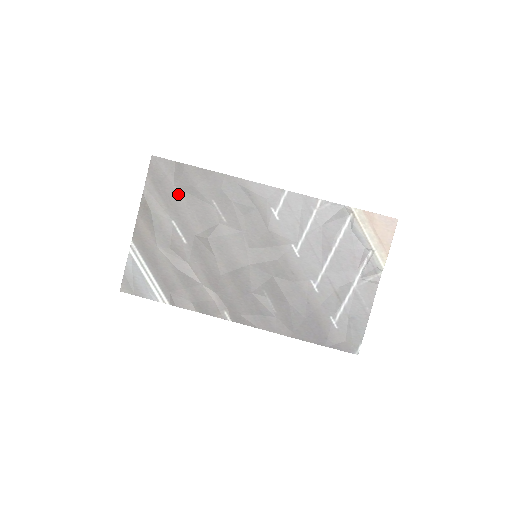
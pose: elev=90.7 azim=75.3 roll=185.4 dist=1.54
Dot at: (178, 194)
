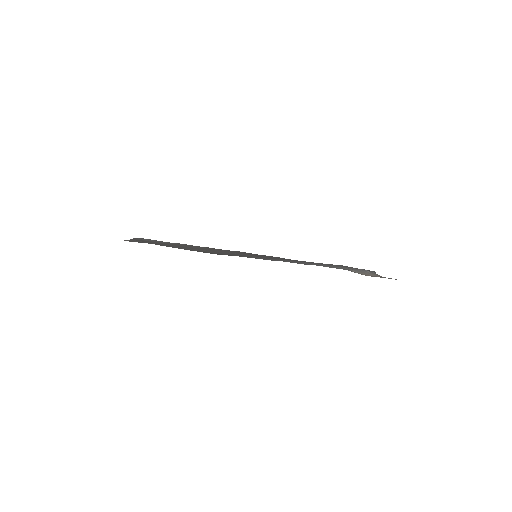
Dot at: occluded
